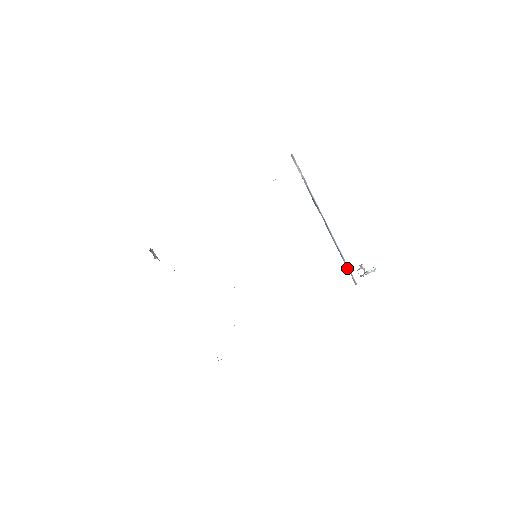
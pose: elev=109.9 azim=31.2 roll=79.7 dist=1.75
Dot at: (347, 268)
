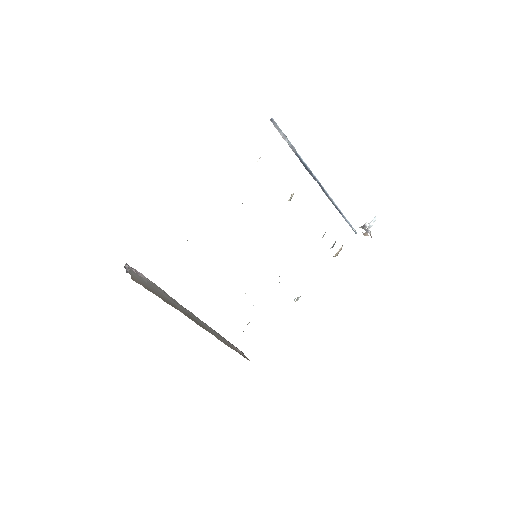
Dot at: occluded
